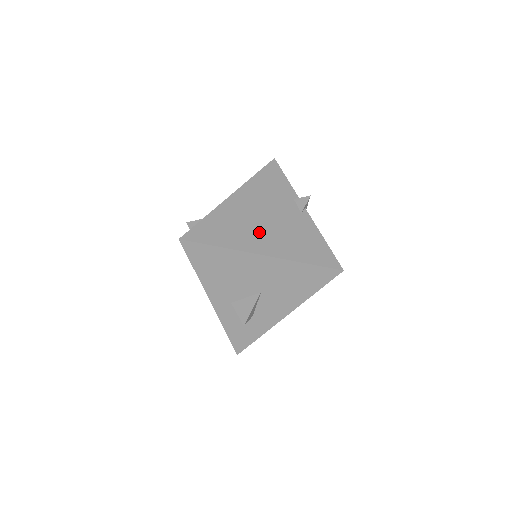
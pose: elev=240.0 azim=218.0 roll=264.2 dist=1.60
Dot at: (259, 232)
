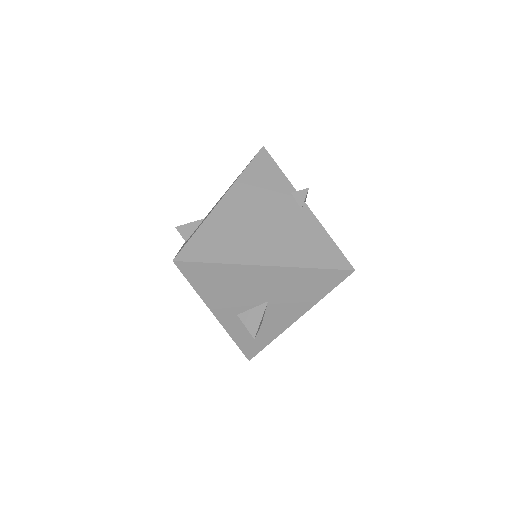
Dot at: (259, 239)
